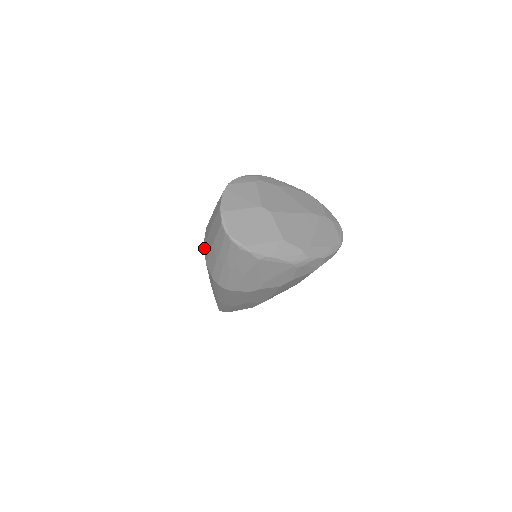
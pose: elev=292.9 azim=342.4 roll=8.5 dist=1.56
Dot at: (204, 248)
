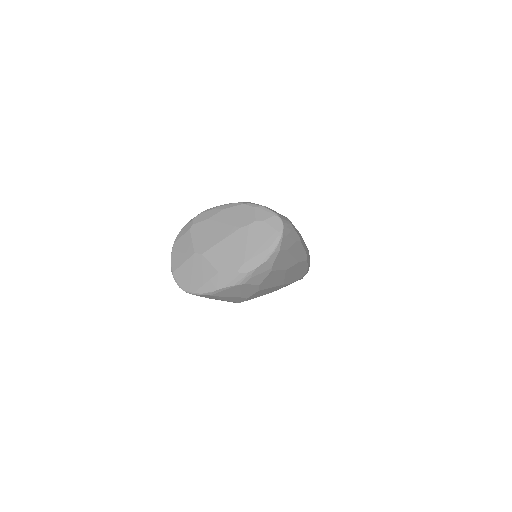
Dot at: occluded
